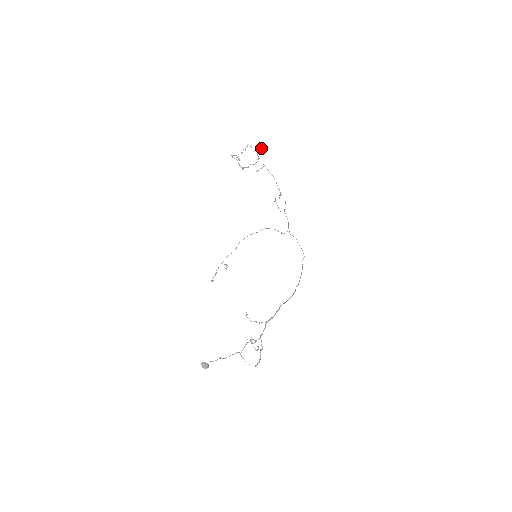
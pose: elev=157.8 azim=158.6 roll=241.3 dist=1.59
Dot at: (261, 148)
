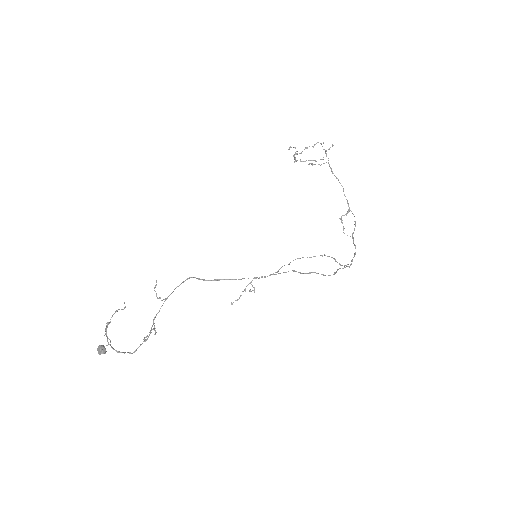
Dot at: (333, 145)
